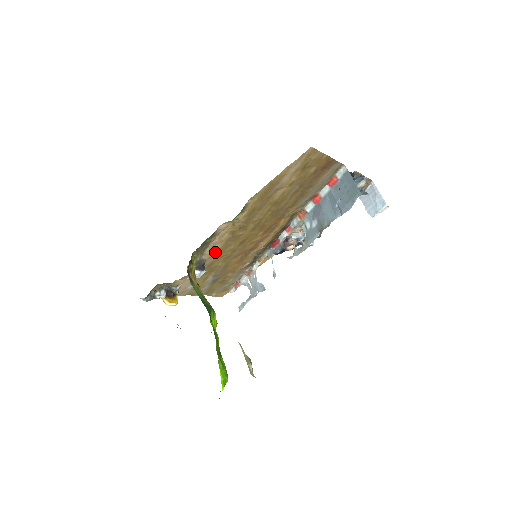
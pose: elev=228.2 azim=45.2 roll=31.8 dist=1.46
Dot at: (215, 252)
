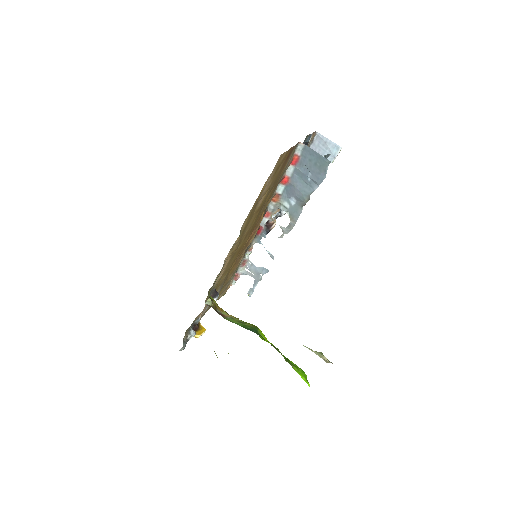
Dot at: (221, 276)
